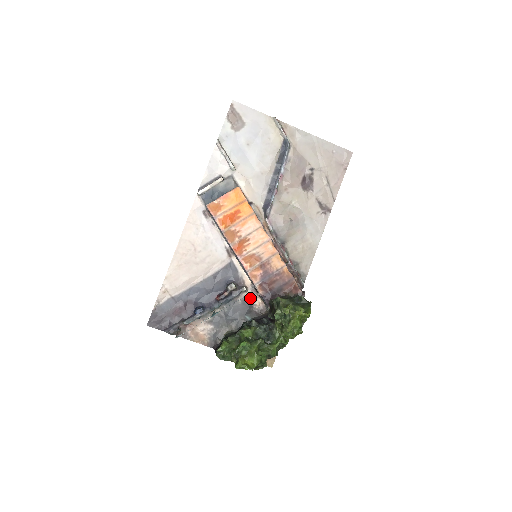
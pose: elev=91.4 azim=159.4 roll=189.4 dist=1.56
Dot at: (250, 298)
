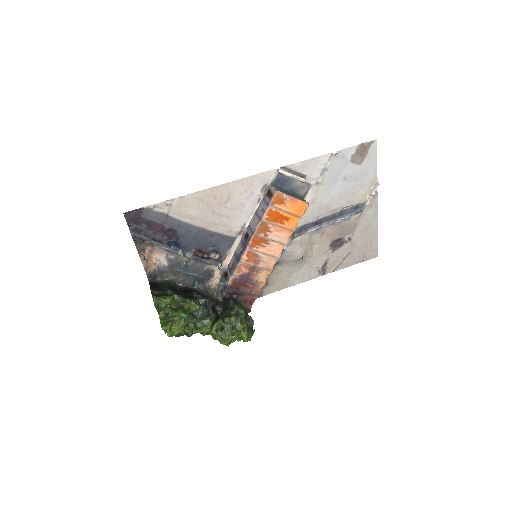
Dot at: (214, 273)
